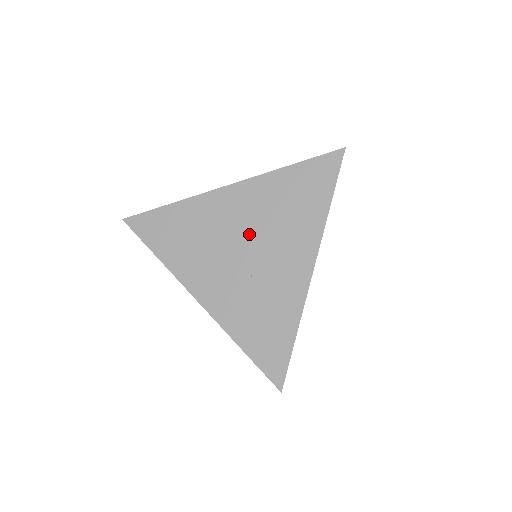
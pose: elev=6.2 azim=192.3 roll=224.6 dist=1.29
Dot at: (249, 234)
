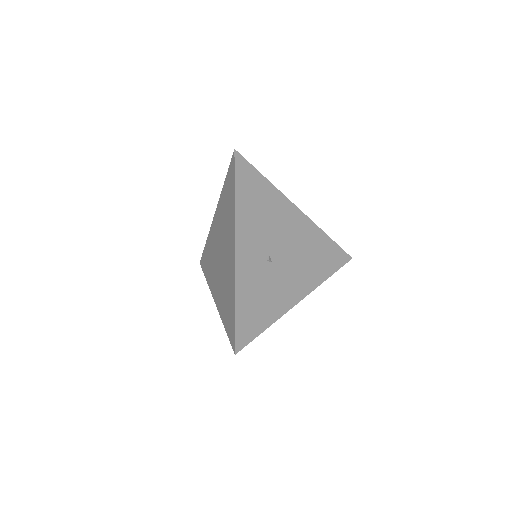
Dot at: (220, 242)
